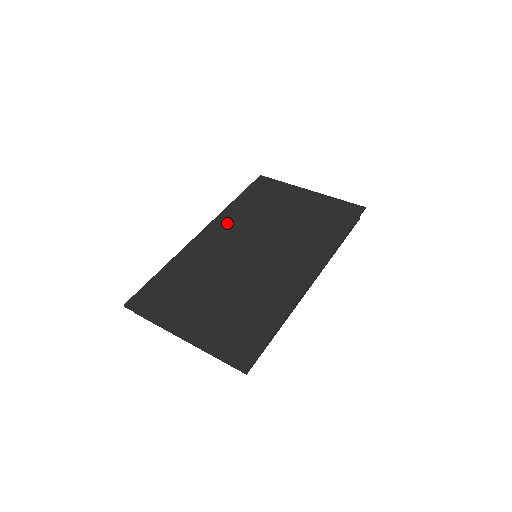
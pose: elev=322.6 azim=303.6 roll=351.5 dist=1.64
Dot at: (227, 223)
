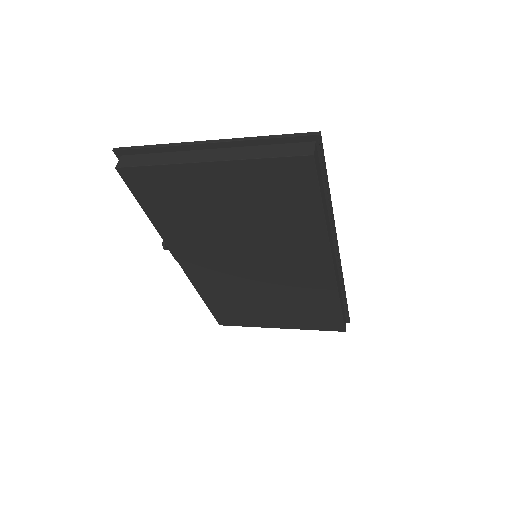
Dot at: occluded
